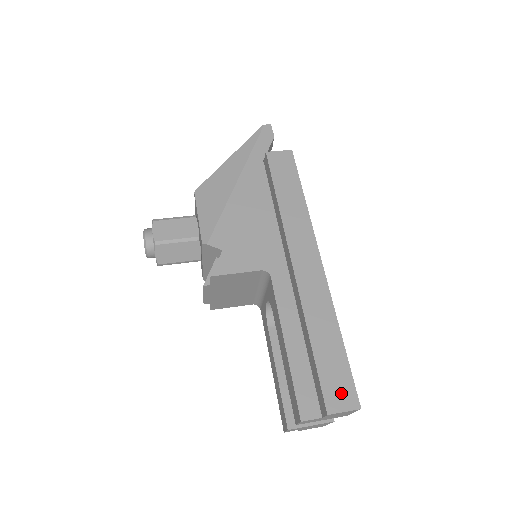
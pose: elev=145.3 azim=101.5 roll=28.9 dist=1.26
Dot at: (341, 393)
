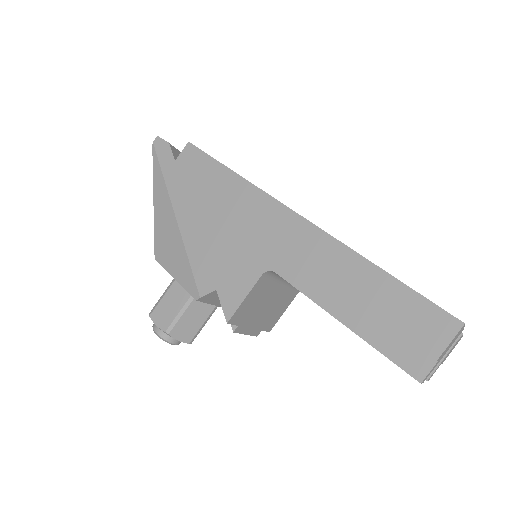
Dot at: (431, 326)
